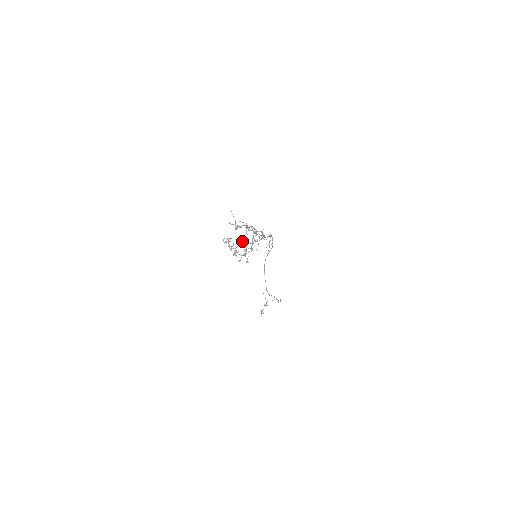
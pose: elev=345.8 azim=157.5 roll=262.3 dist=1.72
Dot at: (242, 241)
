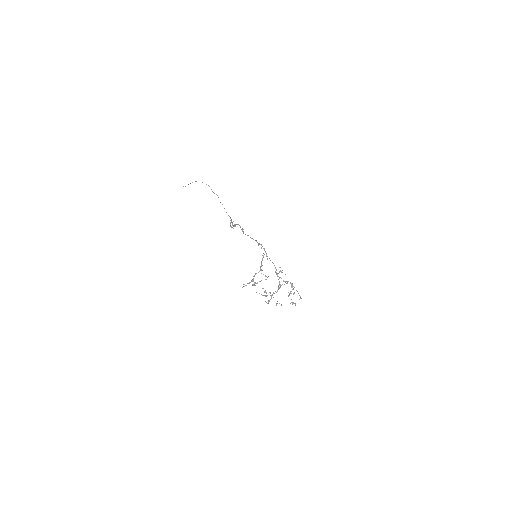
Dot at: (278, 289)
